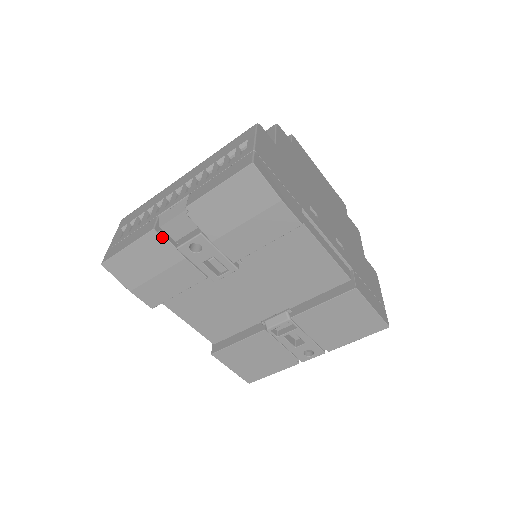
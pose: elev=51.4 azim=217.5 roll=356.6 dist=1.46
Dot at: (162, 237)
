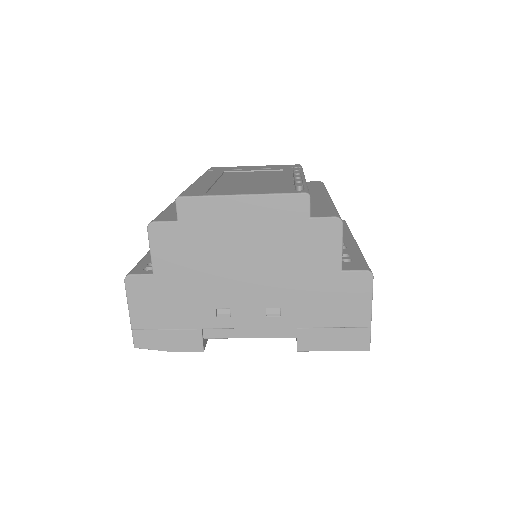
Dot at: occluded
